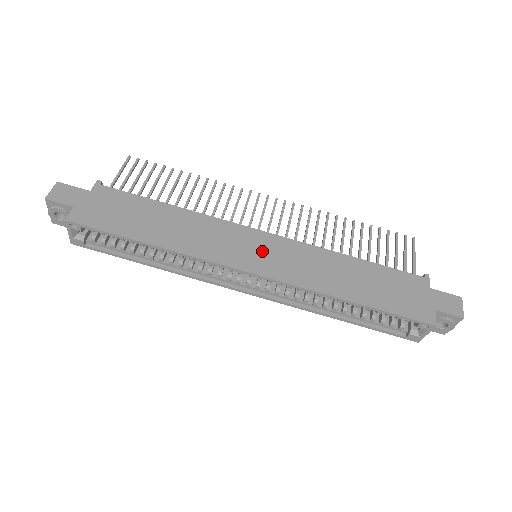
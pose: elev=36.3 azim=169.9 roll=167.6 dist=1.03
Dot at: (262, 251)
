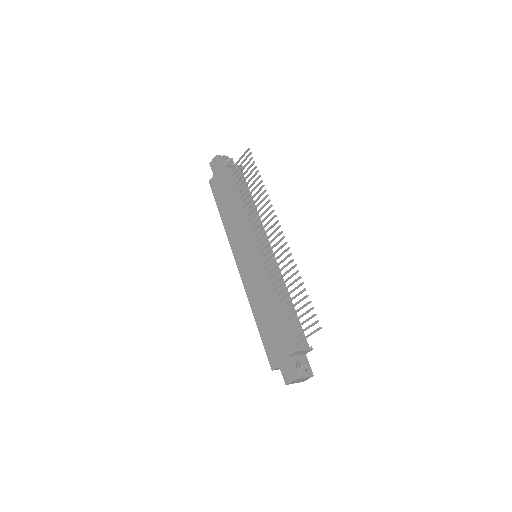
Dot at: (247, 259)
